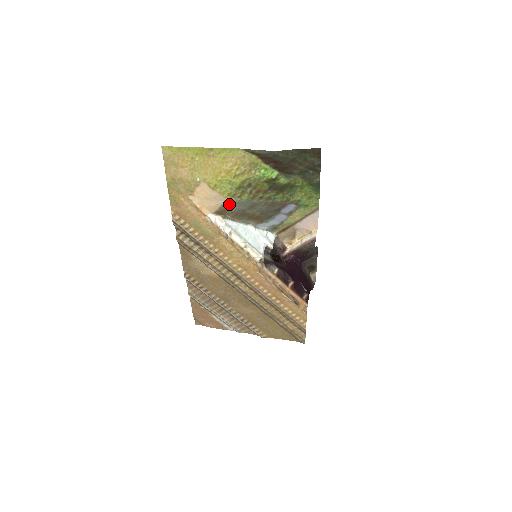
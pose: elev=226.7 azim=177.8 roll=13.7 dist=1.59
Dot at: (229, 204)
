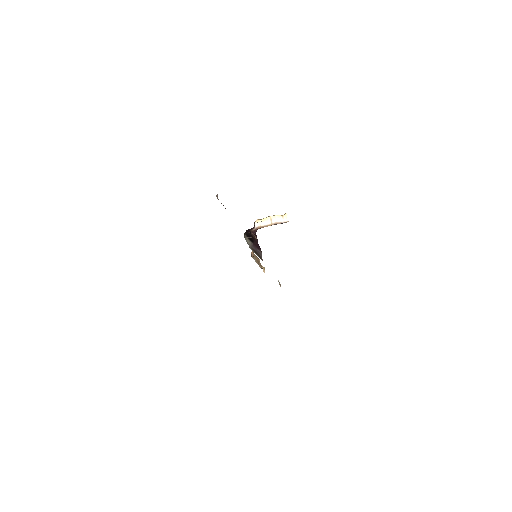
Dot at: occluded
